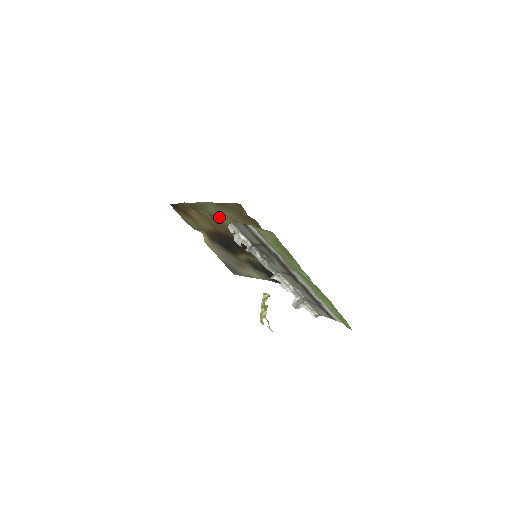
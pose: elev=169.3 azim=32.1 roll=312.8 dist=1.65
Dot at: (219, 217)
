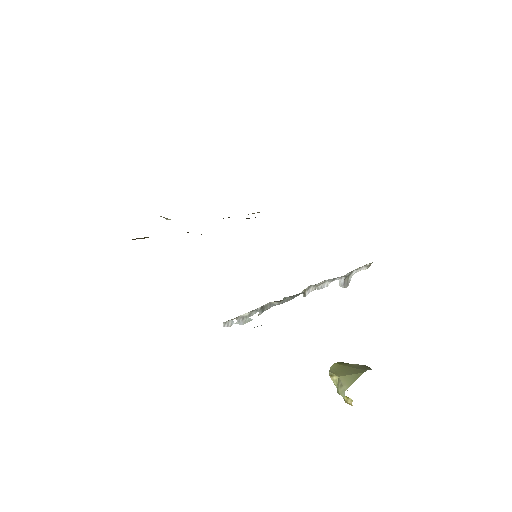
Dot at: occluded
